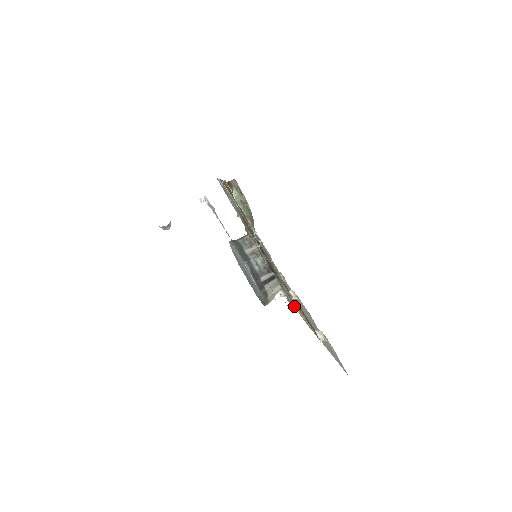
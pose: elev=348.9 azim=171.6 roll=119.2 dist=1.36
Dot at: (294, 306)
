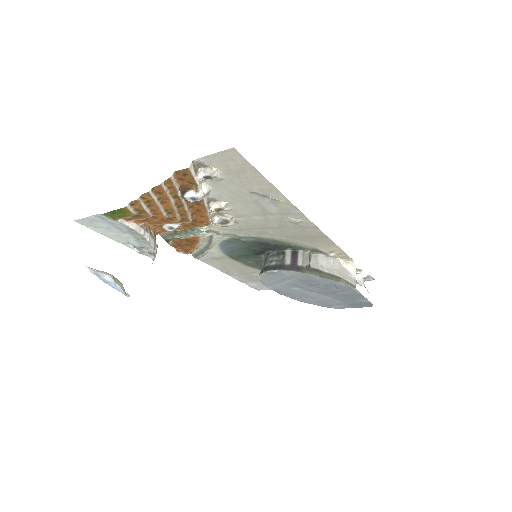
Dot at: (186, 193)
